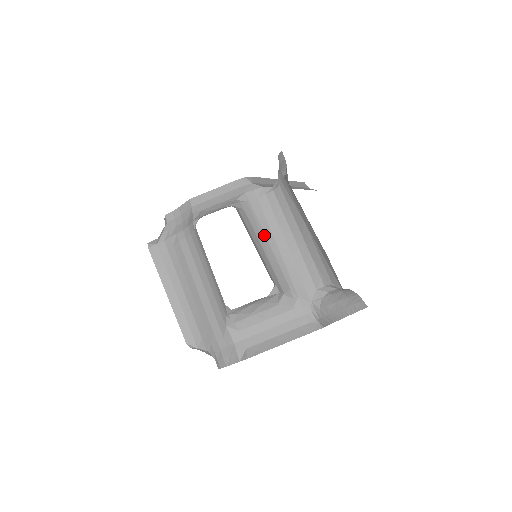
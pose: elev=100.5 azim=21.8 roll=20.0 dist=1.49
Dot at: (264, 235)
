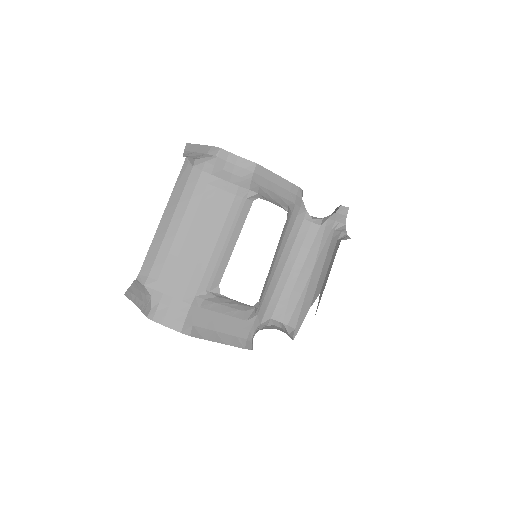
Dot at: (279, 249)
